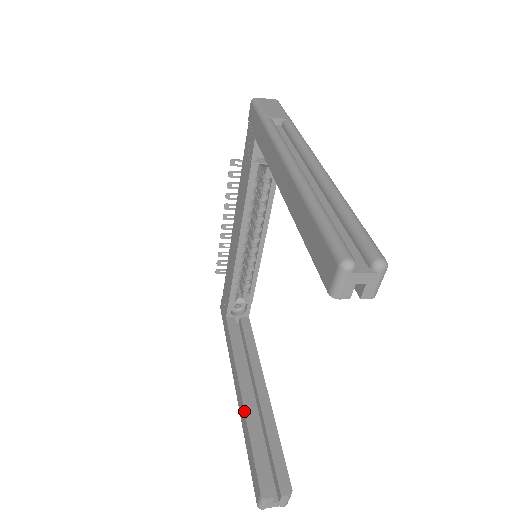
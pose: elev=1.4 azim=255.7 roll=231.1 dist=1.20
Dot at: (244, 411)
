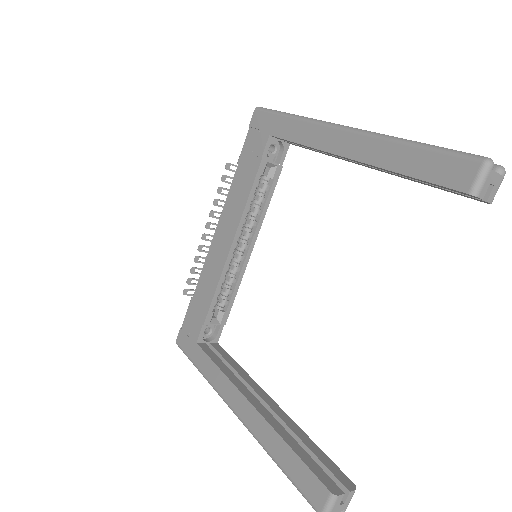
Dot at: (266, 421)
